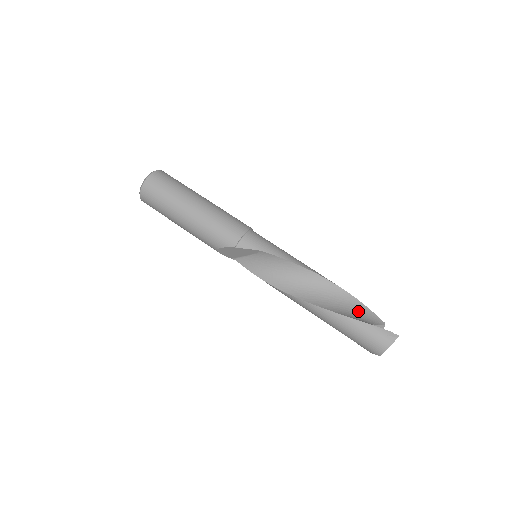
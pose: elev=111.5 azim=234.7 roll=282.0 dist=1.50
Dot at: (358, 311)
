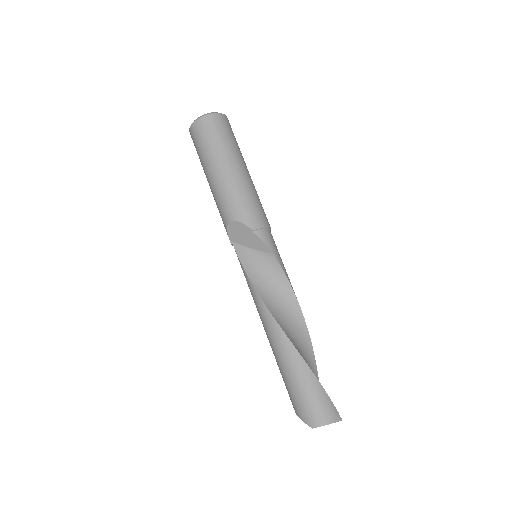
Dot at: occluded
